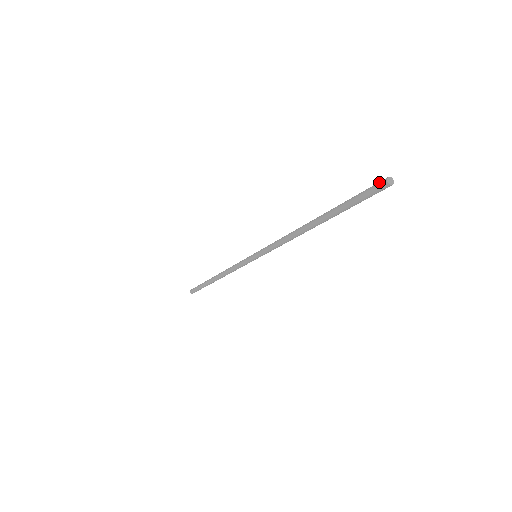
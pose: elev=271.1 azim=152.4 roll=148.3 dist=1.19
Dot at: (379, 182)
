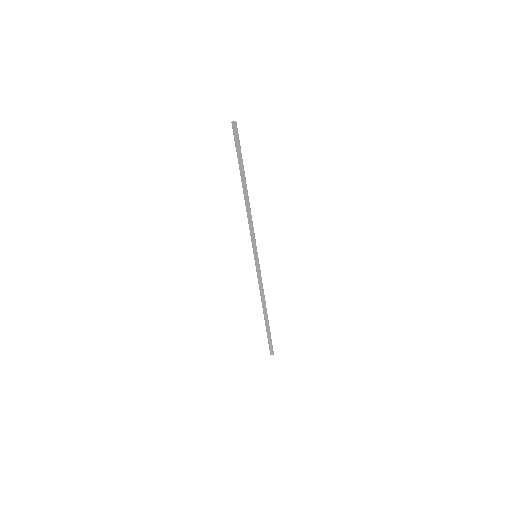
Dot at: (234, 127)
